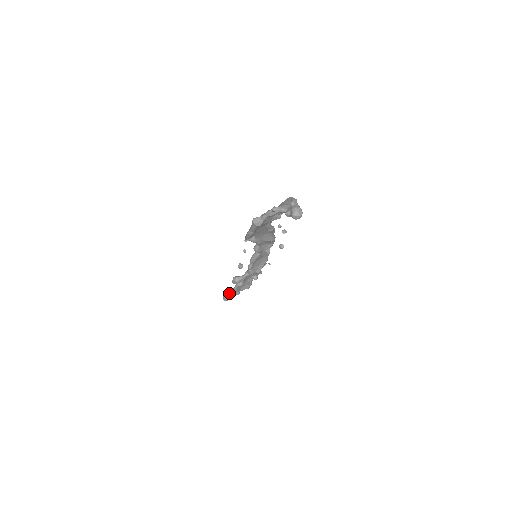
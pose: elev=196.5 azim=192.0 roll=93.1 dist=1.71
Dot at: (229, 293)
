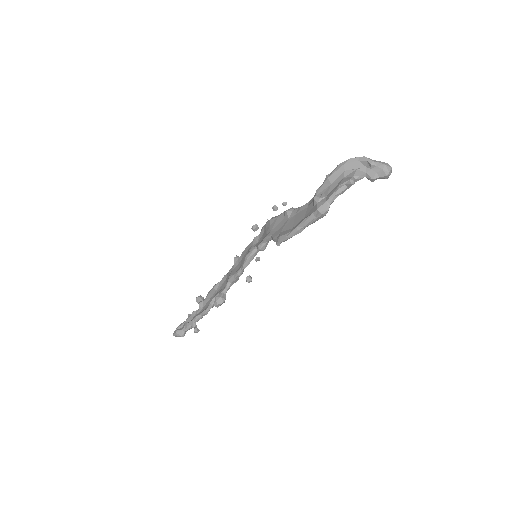
Dot at: (193, 323)
